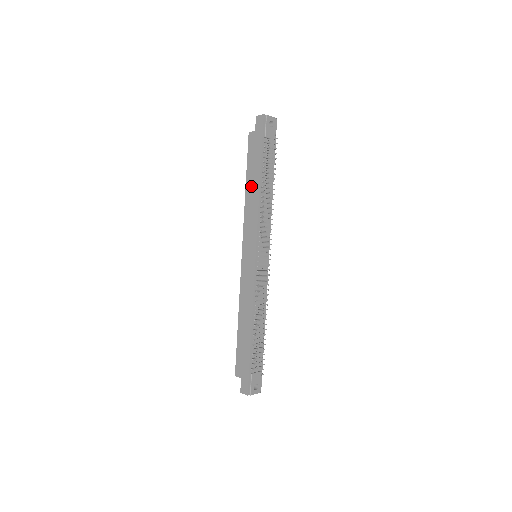
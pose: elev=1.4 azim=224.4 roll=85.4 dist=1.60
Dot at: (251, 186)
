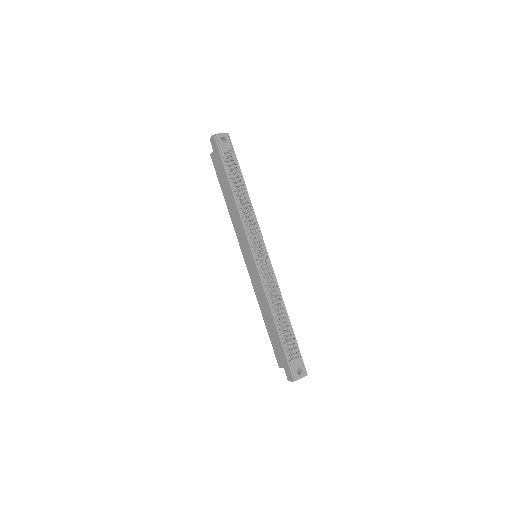
Dot at: (228, 198)
